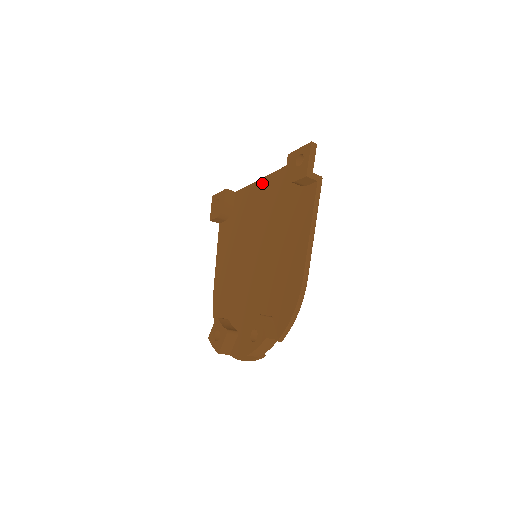
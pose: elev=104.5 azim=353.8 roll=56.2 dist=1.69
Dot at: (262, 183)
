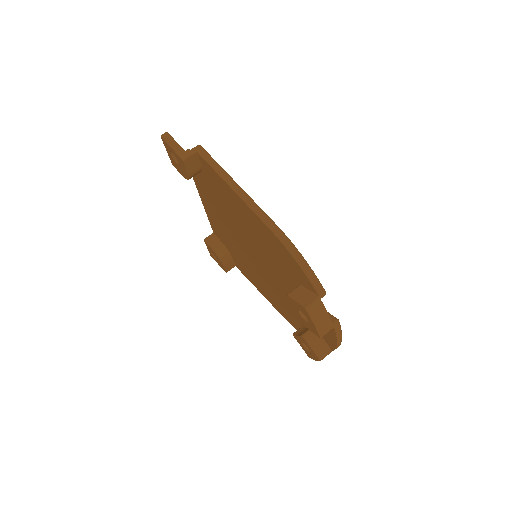
Dot at: (204, 204)
